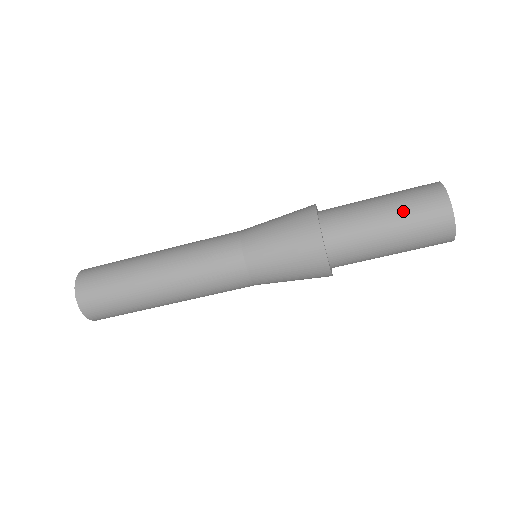
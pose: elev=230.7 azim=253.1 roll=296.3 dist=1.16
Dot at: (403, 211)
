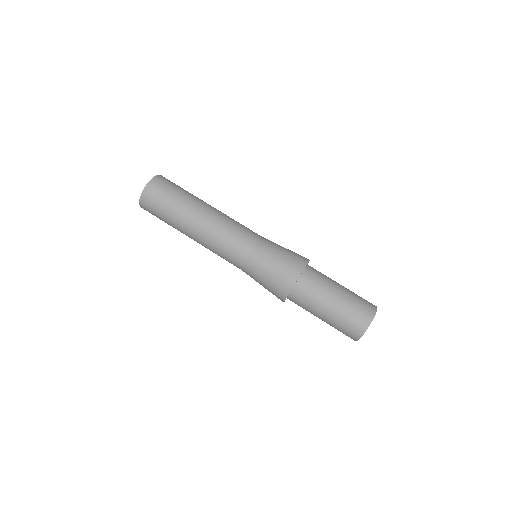
Dot at: (349, 299)
